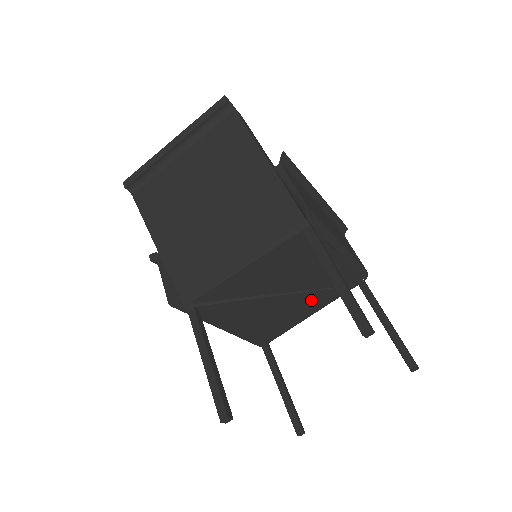
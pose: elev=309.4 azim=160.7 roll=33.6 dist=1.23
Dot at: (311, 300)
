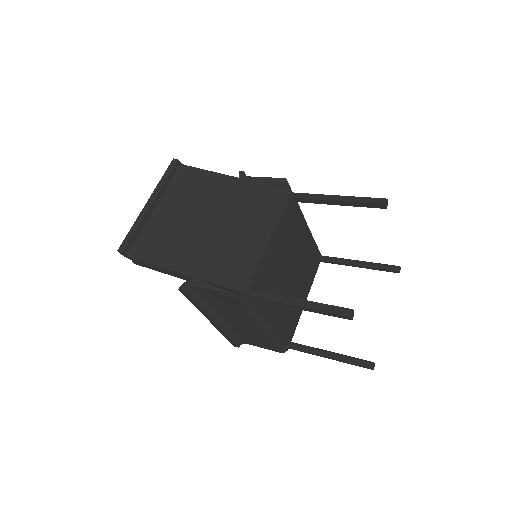
Dot at: (303, 282)
